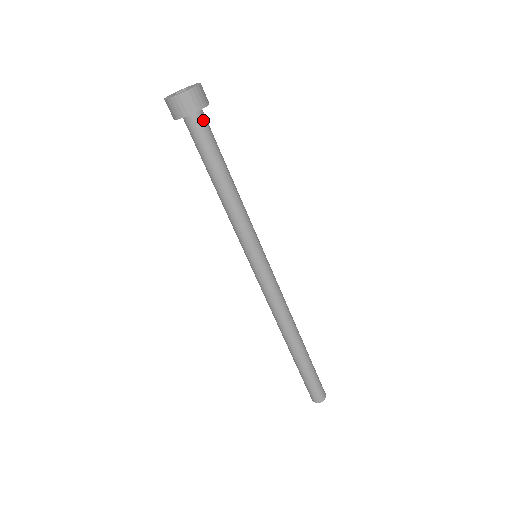
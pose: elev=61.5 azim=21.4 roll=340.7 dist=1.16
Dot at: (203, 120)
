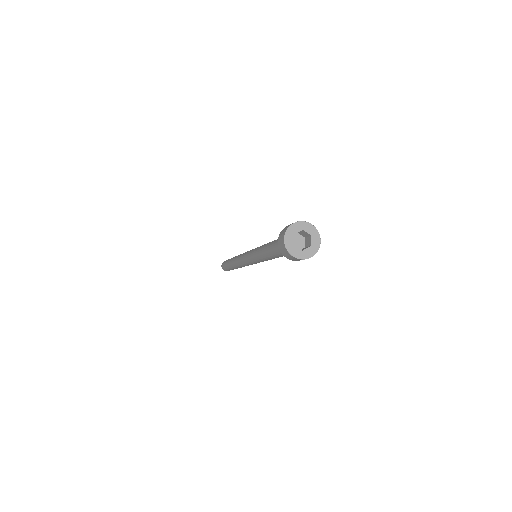
Dot at: occluded
